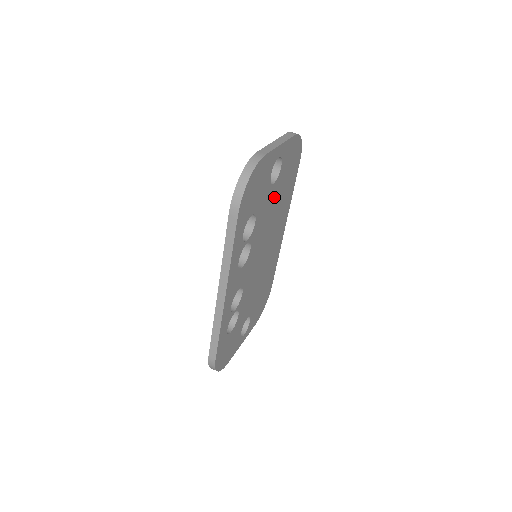
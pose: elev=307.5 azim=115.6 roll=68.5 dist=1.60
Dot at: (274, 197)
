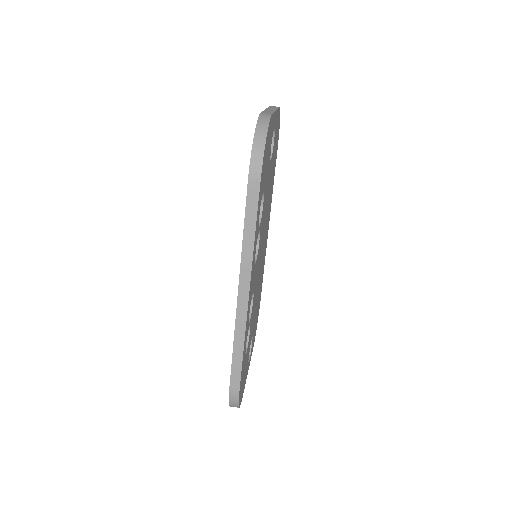
Dot at: (269, 180)
